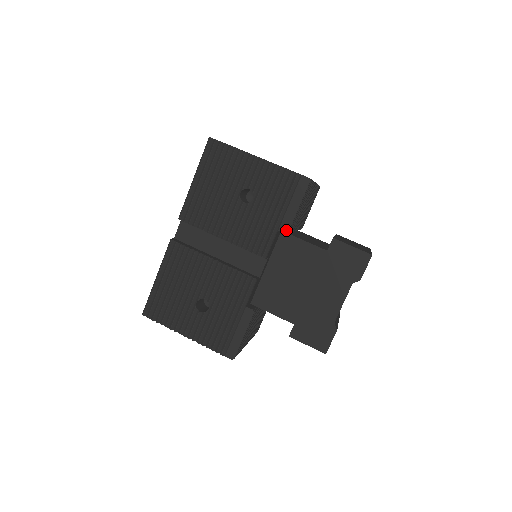
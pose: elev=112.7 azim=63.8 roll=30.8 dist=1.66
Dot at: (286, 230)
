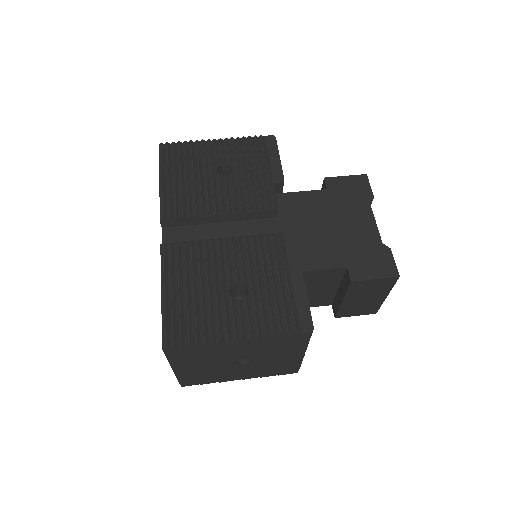
Dot at: (281, 179)
